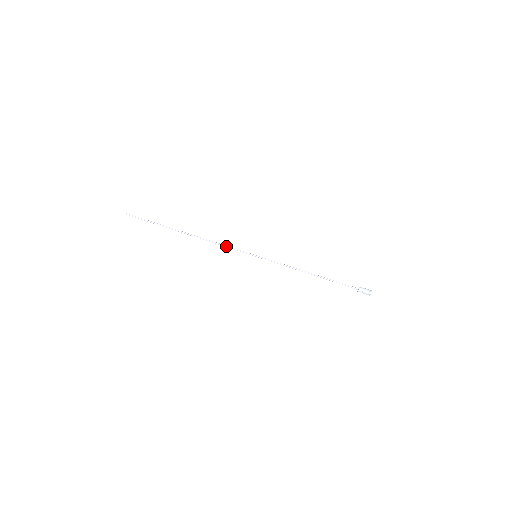
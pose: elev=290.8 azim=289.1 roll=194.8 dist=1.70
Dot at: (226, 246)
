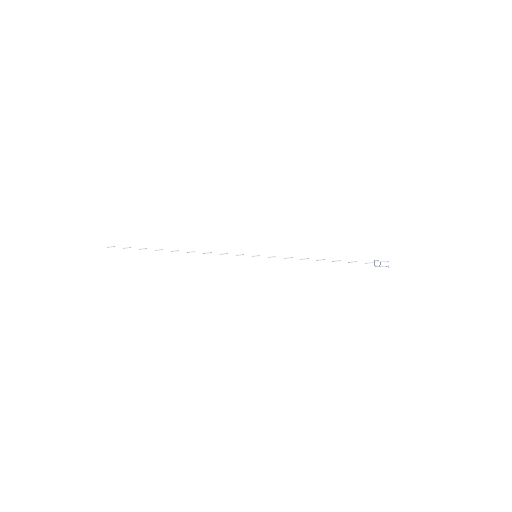
Dot at: (221, 253)
